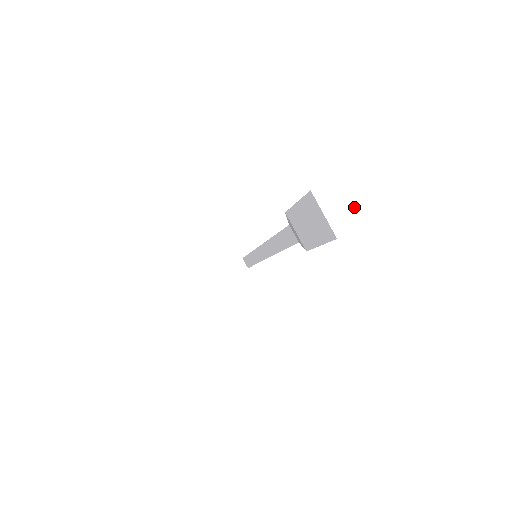
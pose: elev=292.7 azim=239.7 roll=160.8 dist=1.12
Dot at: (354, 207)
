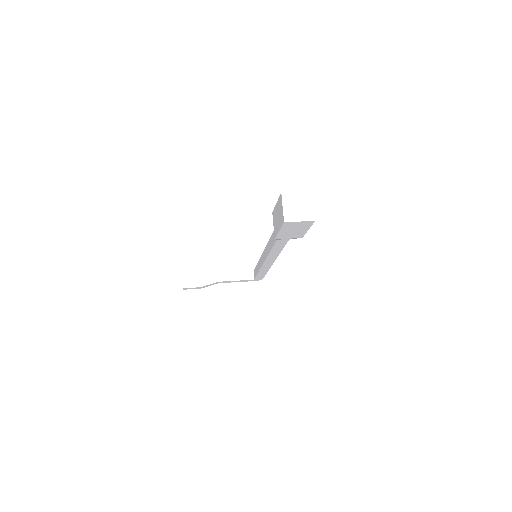
Dot at: (301, 210)
